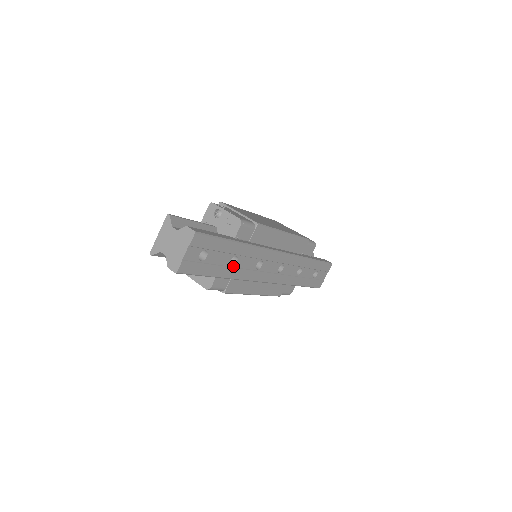
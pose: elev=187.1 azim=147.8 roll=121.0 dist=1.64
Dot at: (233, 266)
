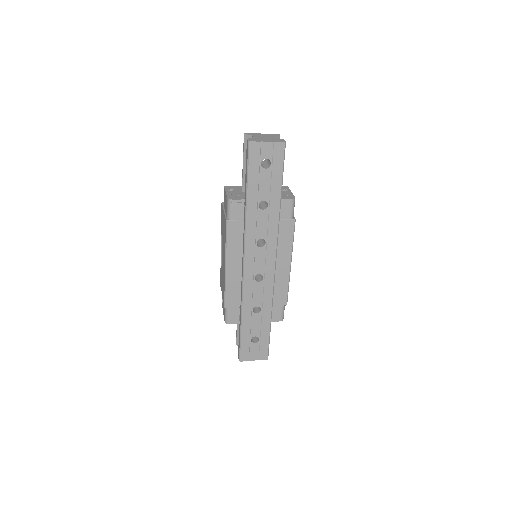
Dot at: (258, 208)
